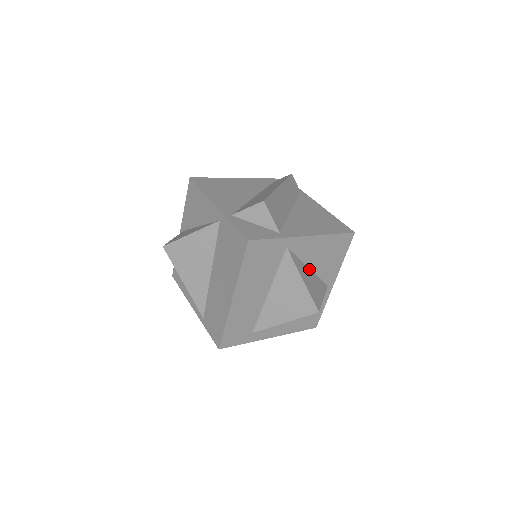
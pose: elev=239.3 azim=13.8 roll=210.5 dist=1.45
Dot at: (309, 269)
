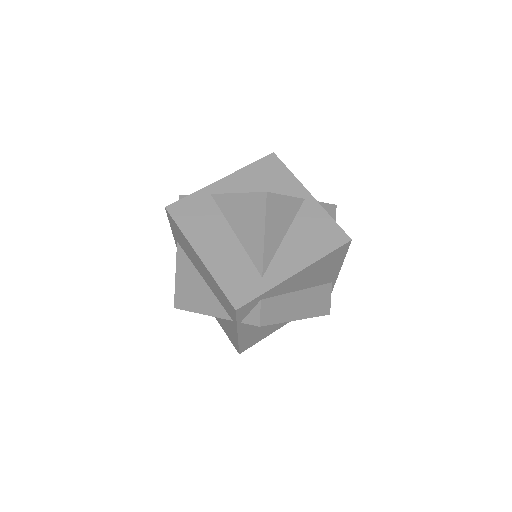
Dot at: occluded
